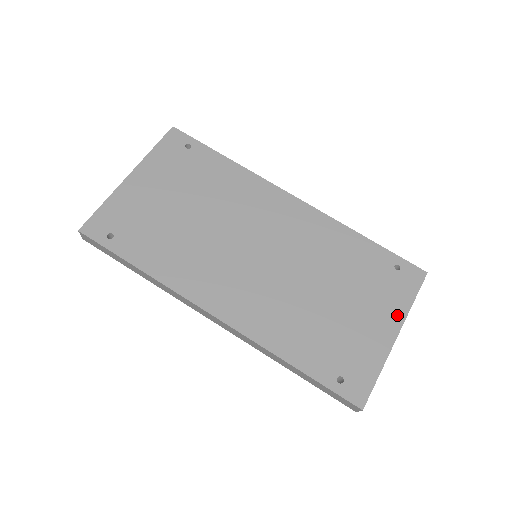
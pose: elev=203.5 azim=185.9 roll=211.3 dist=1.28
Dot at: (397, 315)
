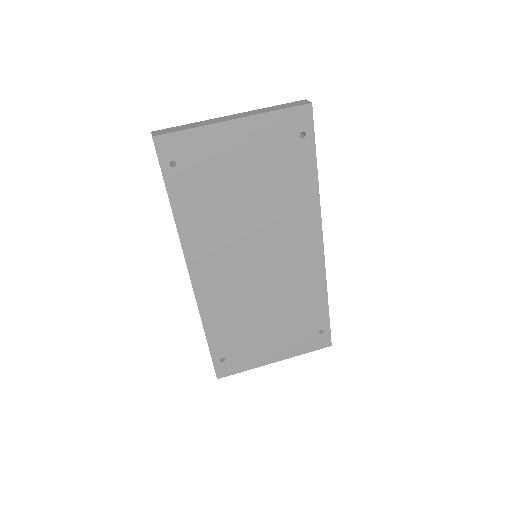
Dot at: (289, 353)
